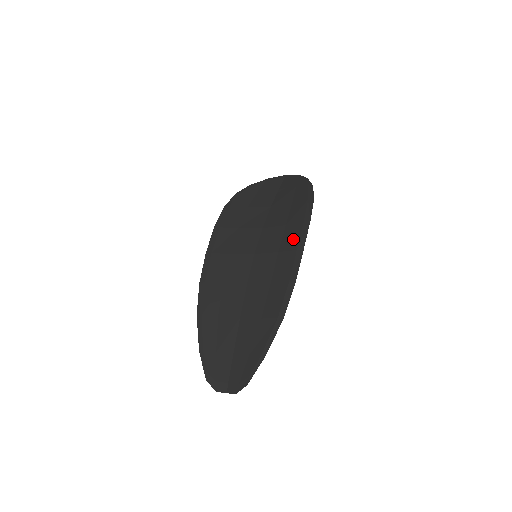
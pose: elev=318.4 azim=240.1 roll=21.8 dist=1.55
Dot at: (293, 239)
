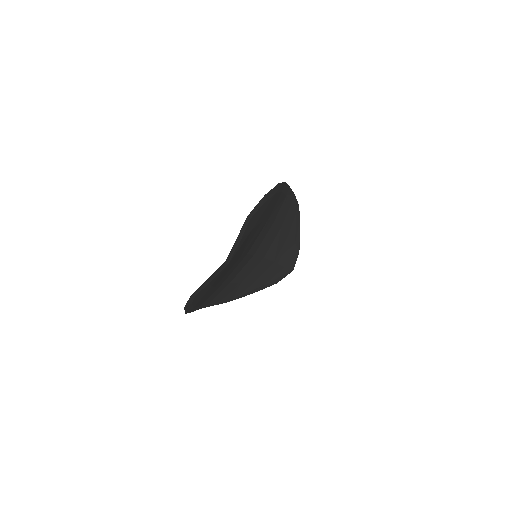
Dot at: occluded
